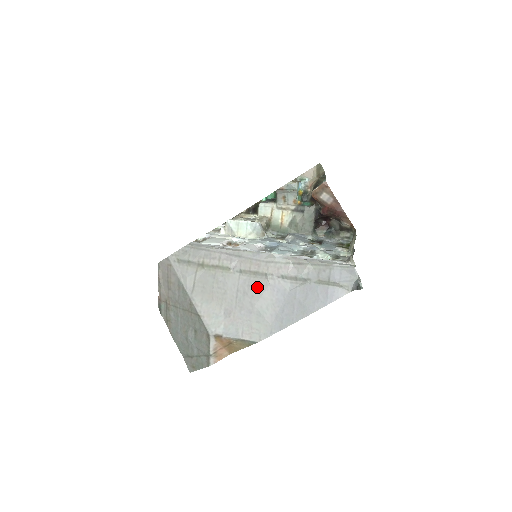
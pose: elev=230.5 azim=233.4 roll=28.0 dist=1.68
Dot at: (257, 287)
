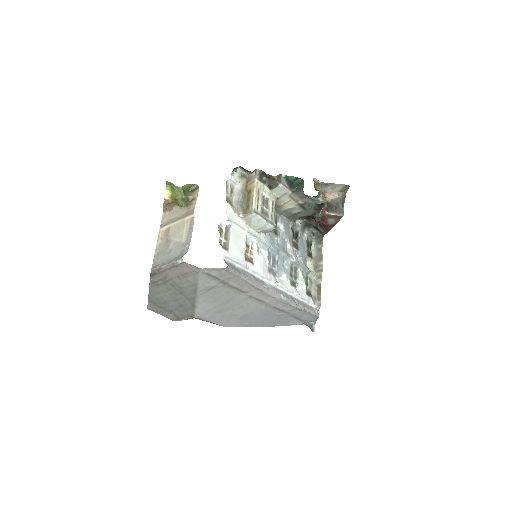
Dot at: (253, 307)
